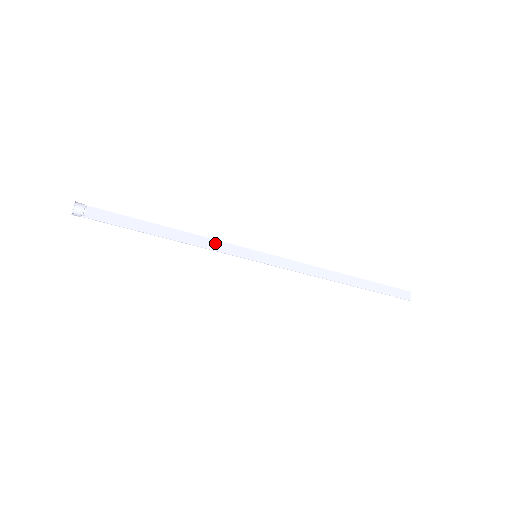
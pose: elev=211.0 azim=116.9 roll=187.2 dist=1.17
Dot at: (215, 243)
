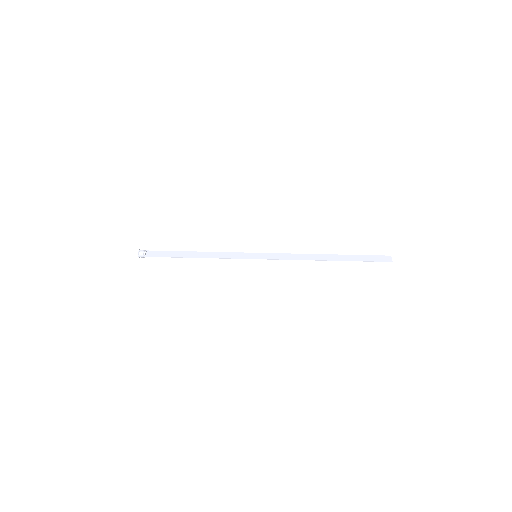
Dot at: (226, 254)
